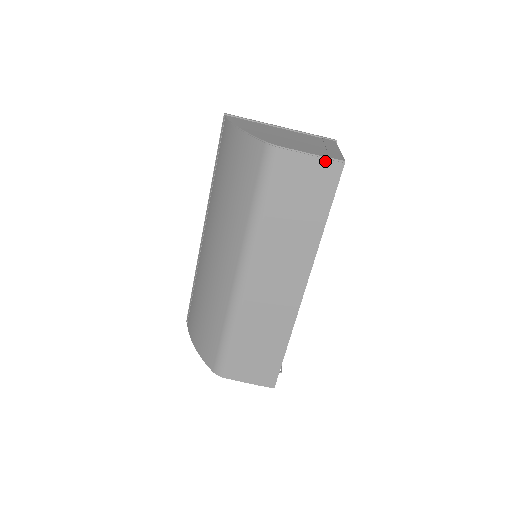
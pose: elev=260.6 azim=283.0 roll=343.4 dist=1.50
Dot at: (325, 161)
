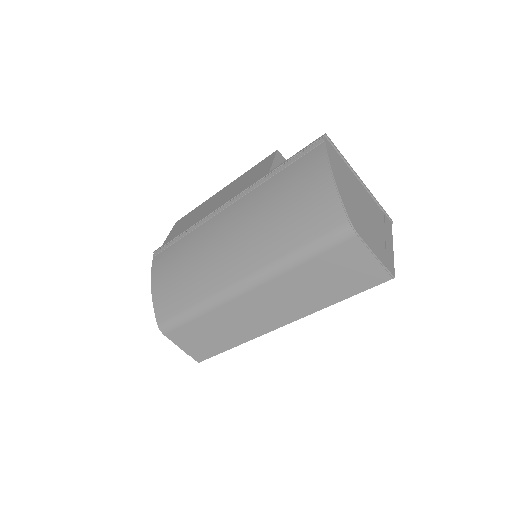
Dot at: (381, 268)
